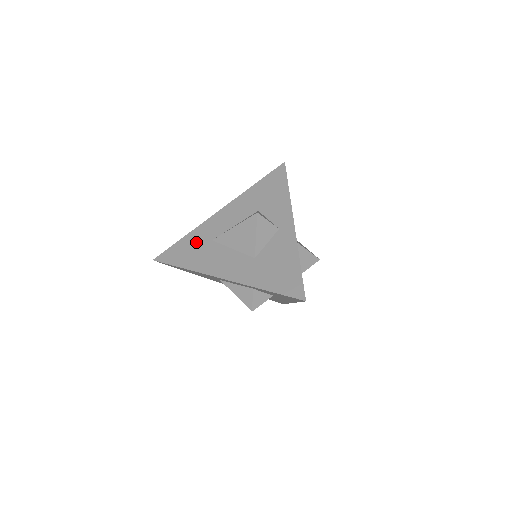
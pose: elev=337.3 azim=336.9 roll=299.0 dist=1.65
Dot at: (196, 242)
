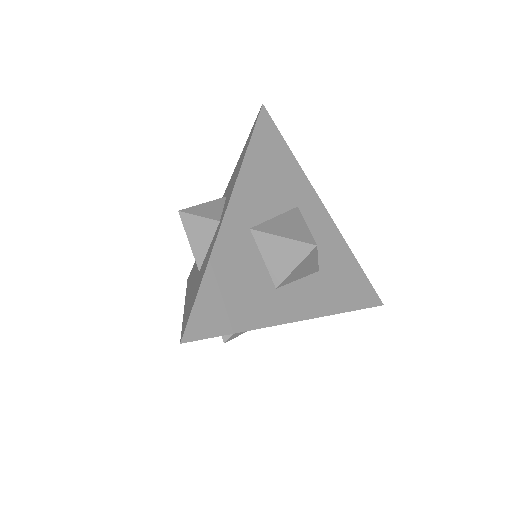
Dot at: occluded
